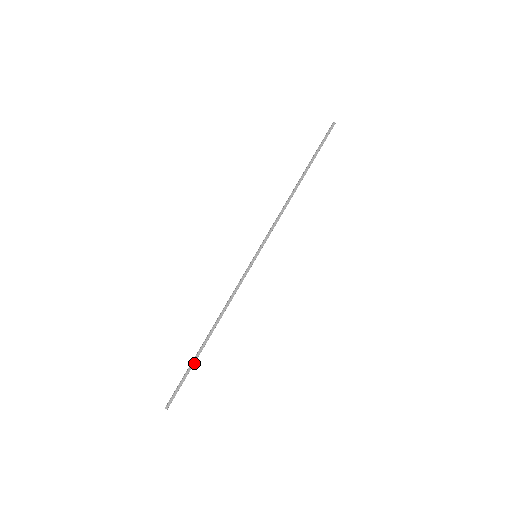
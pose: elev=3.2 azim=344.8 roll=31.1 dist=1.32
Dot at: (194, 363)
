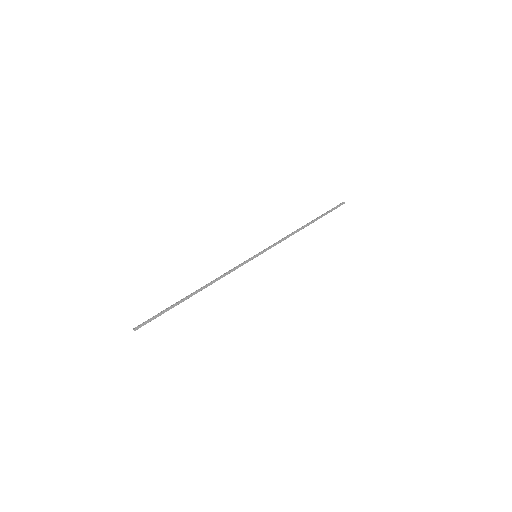
Dot at: occluded
